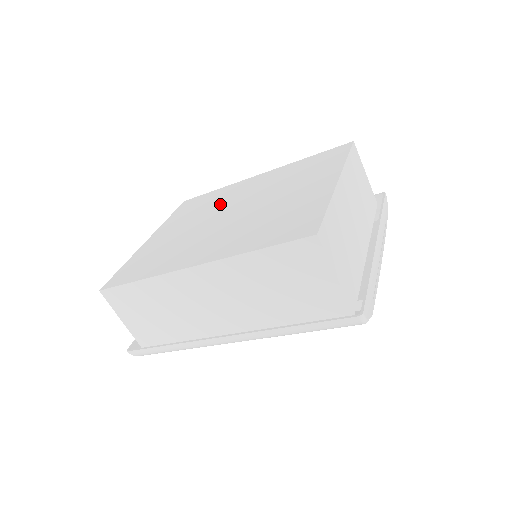
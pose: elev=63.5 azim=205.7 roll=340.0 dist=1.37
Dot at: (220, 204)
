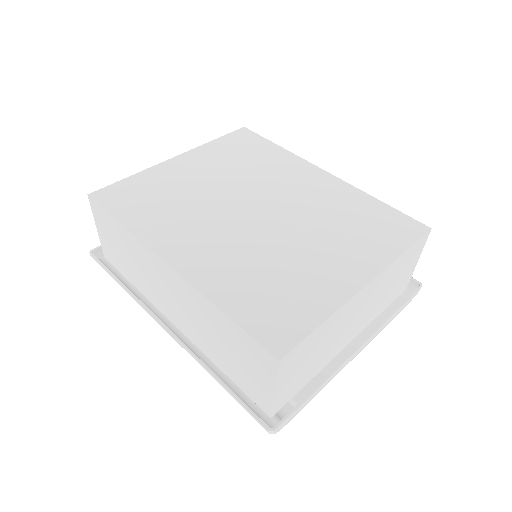
Dot at: (261, 180)
